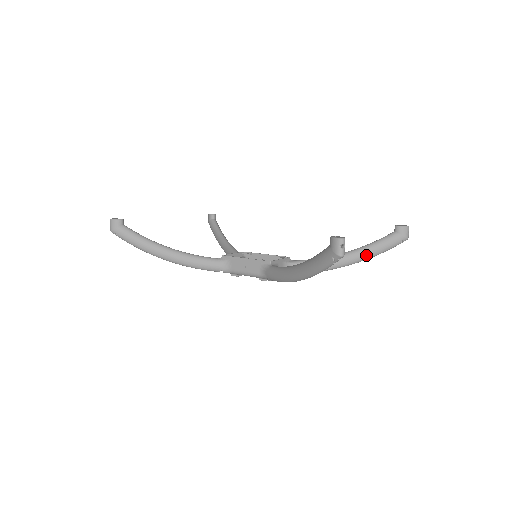
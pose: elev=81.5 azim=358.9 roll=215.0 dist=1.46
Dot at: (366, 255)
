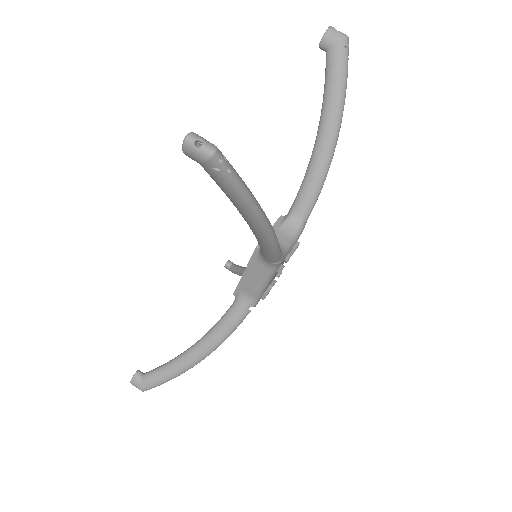
Dot at: (334, 111)
